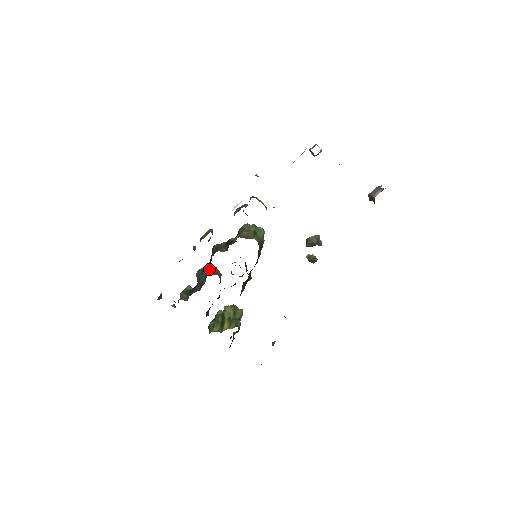
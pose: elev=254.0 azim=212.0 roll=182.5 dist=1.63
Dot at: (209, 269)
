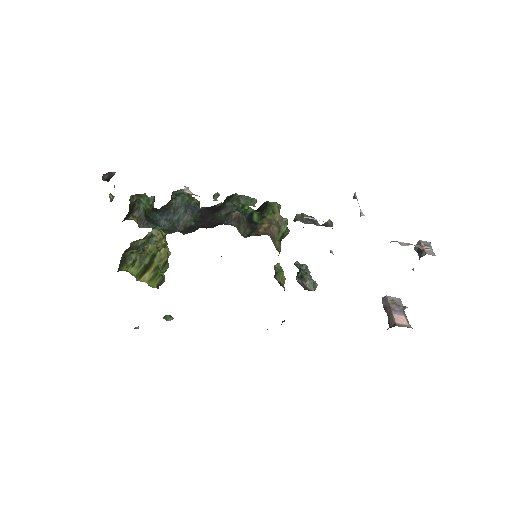
Dot at: occluded
